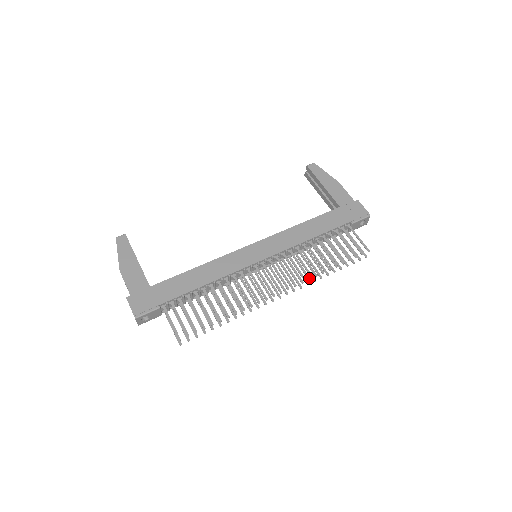
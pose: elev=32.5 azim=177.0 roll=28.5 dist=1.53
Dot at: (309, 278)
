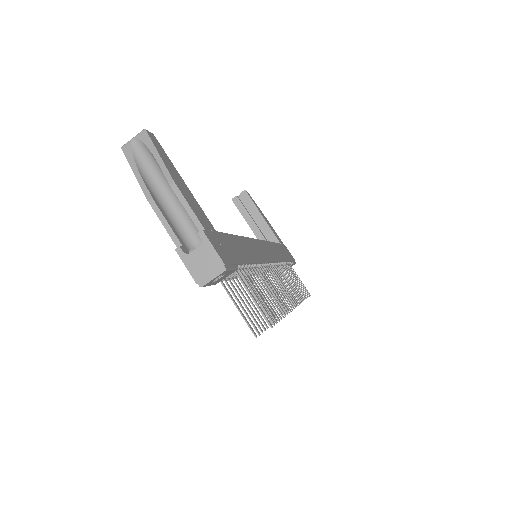
Dot at: occluded
